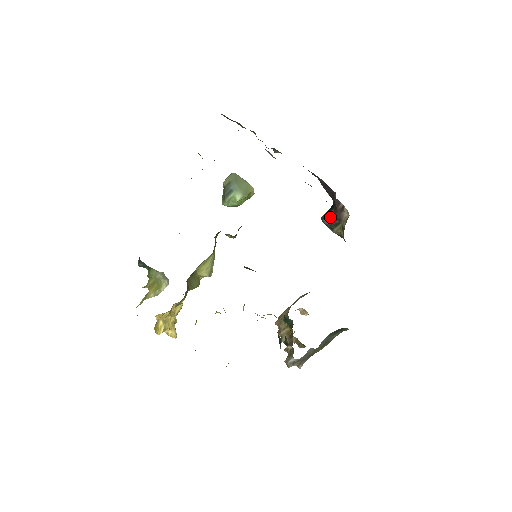
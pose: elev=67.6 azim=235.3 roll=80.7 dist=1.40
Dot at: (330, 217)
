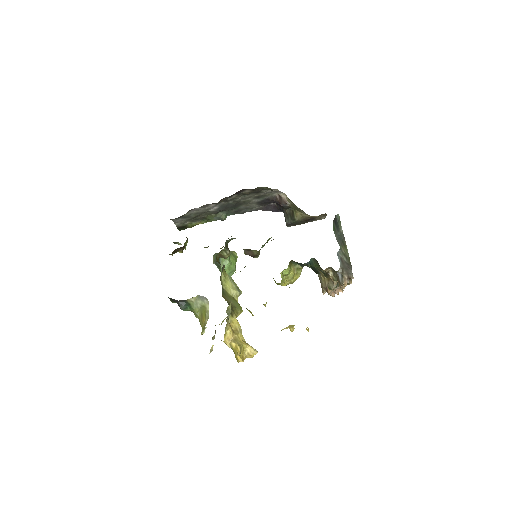
Dot at: (287, 217)
